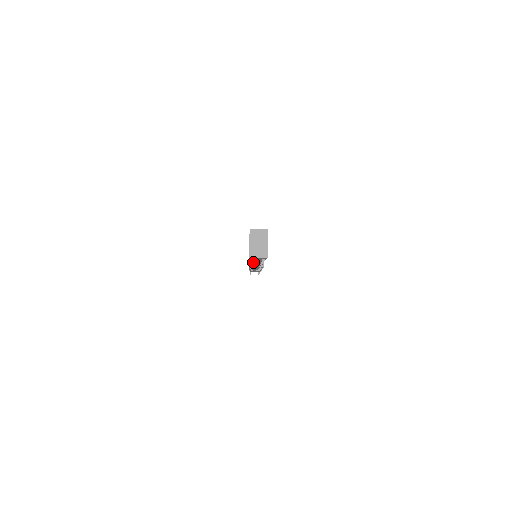
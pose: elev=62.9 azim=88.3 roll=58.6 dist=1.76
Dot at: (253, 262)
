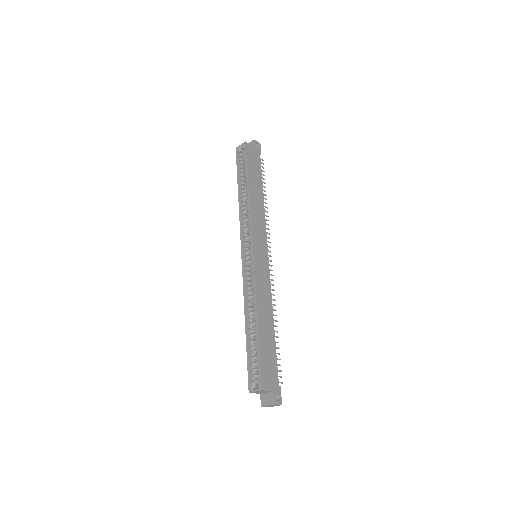
Dot at: occluded
